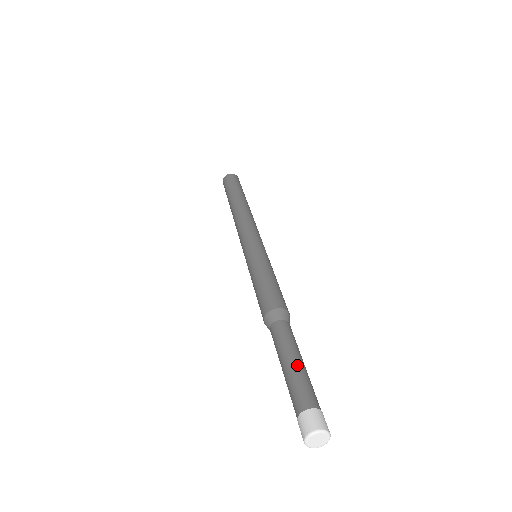
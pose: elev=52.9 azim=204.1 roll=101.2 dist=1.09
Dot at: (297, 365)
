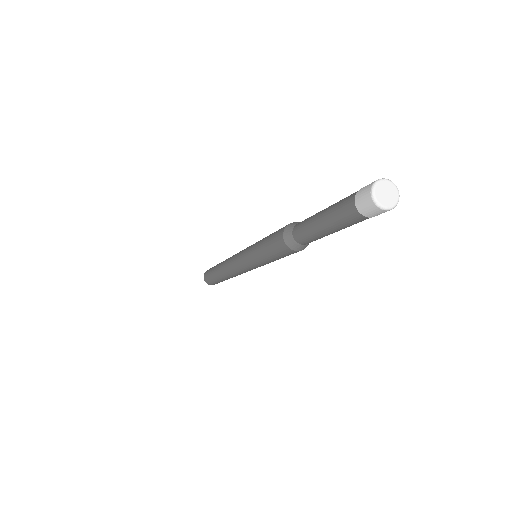
Dot at: (330, 206)
